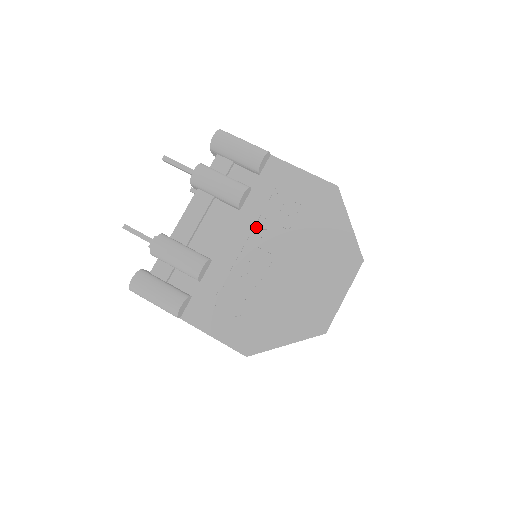
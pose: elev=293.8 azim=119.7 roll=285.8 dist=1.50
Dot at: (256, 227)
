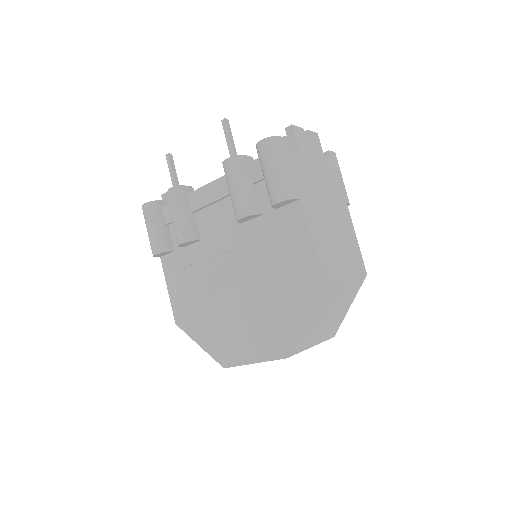
Dot at: (242, 248)
